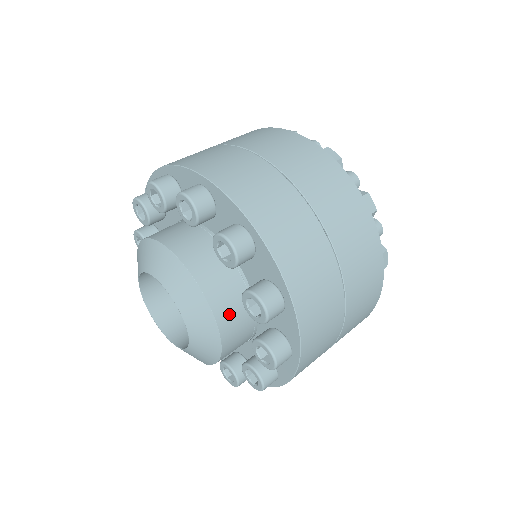
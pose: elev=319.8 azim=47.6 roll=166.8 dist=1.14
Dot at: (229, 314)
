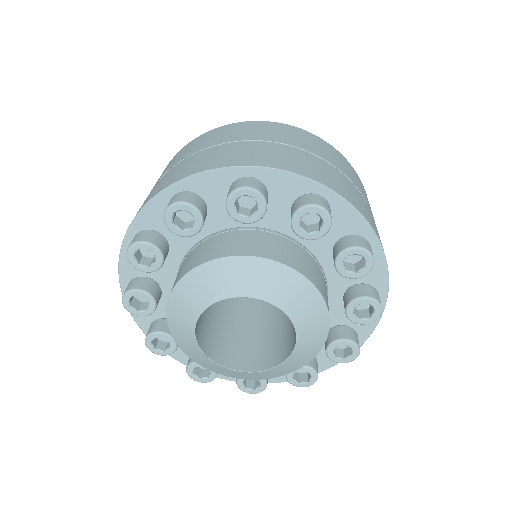
Dot at: (298, 262)
